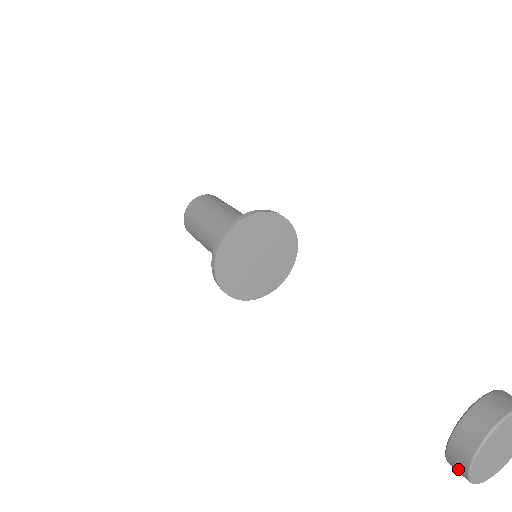
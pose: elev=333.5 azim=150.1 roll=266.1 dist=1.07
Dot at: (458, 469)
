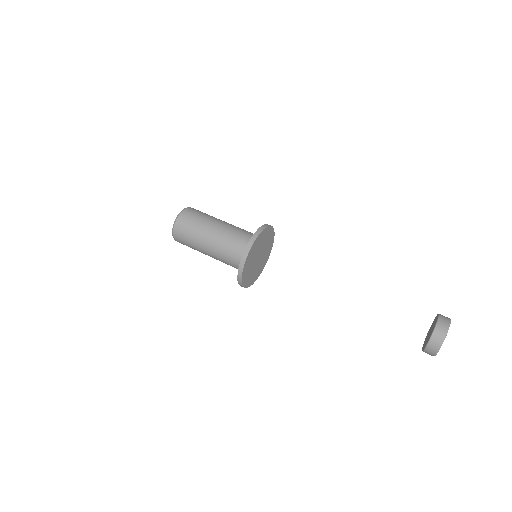
Dot at: (429, 354)
